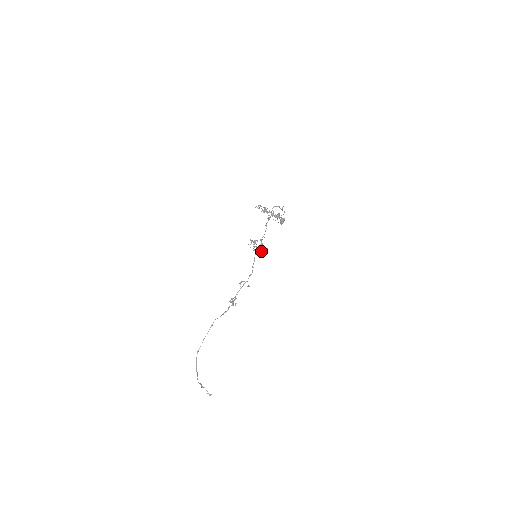
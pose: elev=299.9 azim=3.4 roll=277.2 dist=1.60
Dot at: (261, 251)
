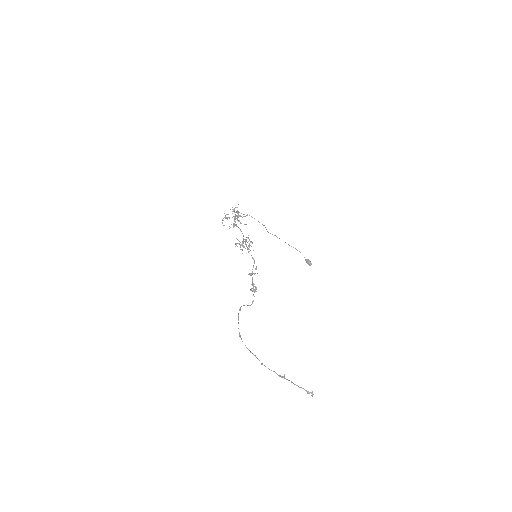
Dot at: (250, 245)
